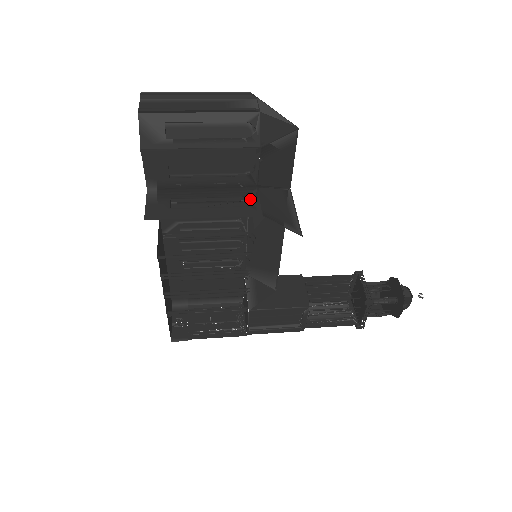
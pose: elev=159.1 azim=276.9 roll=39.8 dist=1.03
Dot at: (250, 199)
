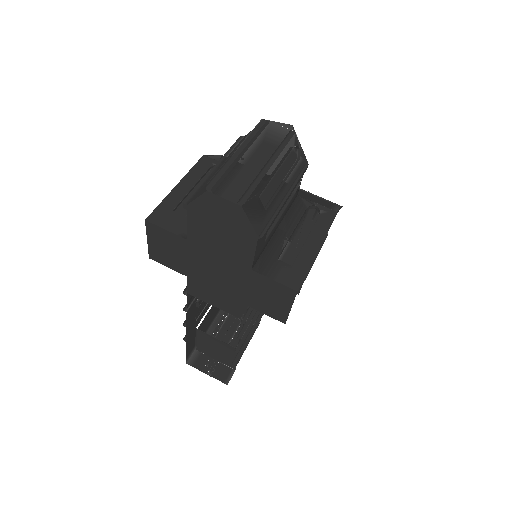
Dot at: (308, 208)
